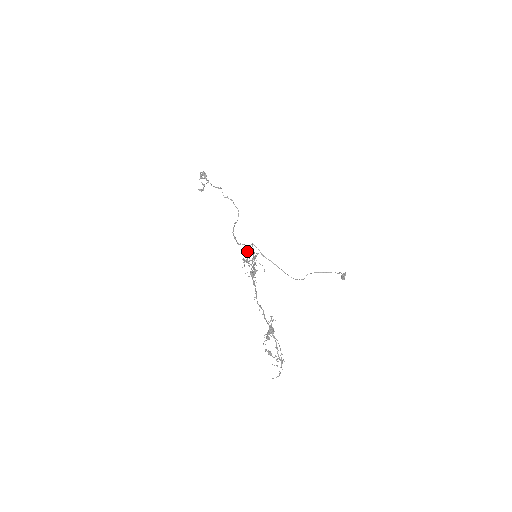
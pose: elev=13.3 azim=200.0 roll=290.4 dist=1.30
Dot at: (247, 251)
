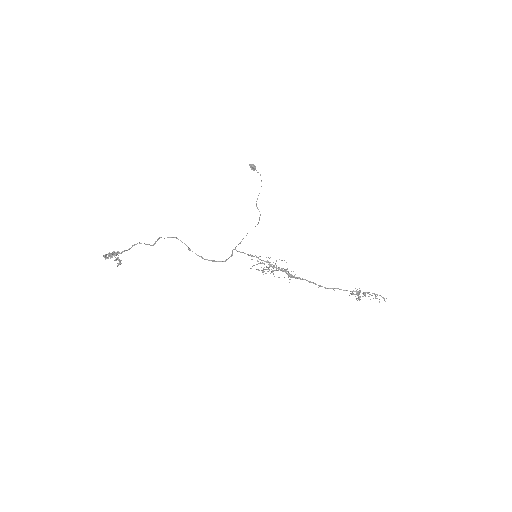
Dot at: occluded
